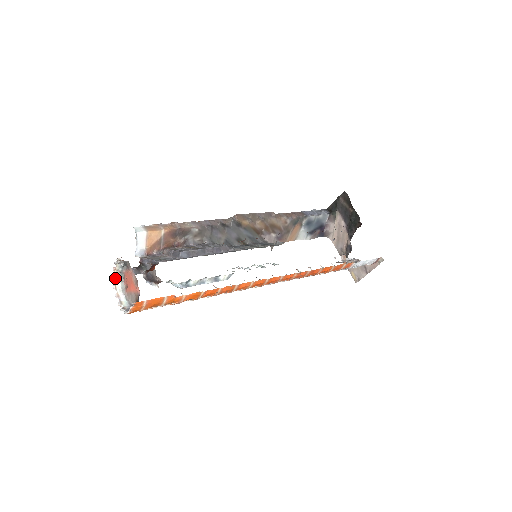
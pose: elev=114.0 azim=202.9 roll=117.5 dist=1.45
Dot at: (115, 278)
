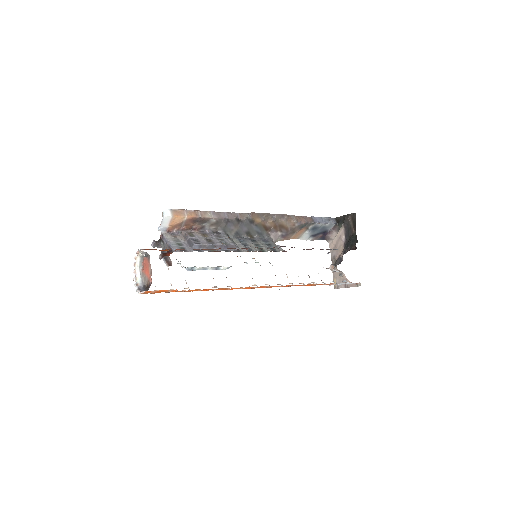
Dot at: (136, 258)
